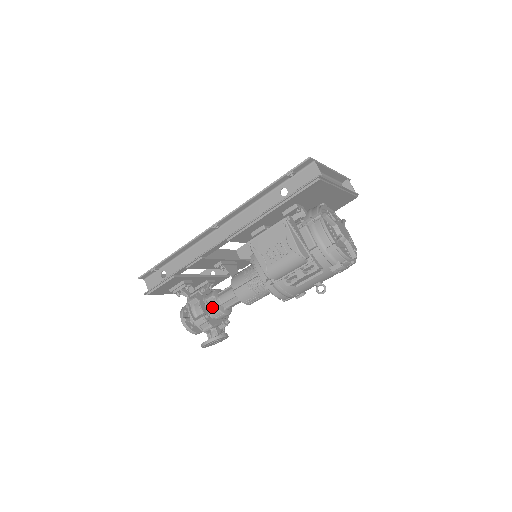
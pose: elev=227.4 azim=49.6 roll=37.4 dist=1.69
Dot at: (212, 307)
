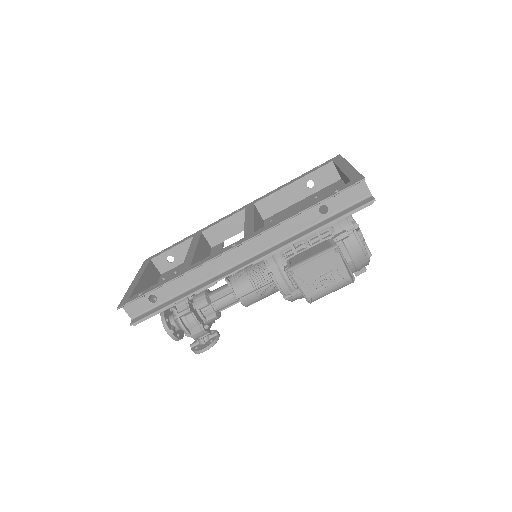
Dot at: (207, 315)
